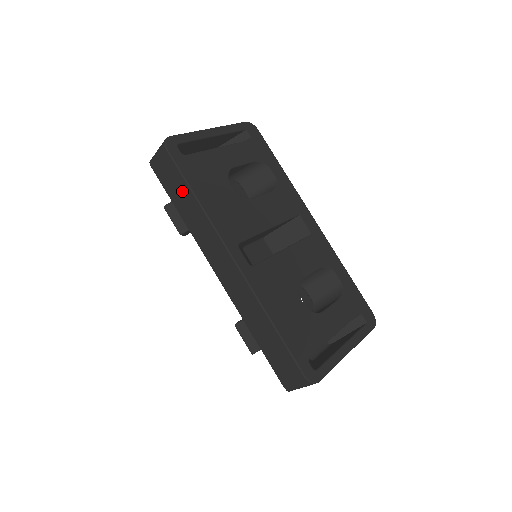
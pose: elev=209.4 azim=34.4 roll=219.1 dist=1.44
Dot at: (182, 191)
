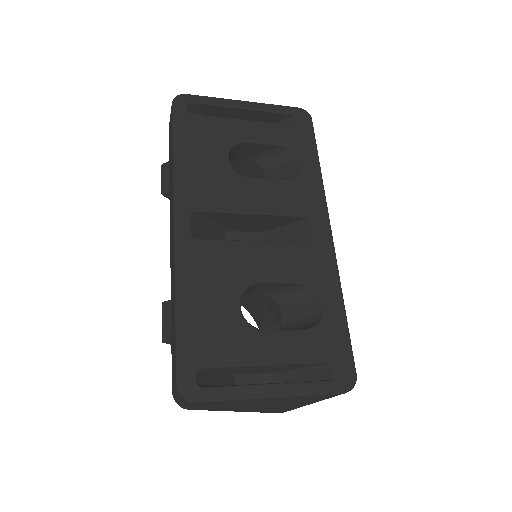
Dot at: (171, 147)
